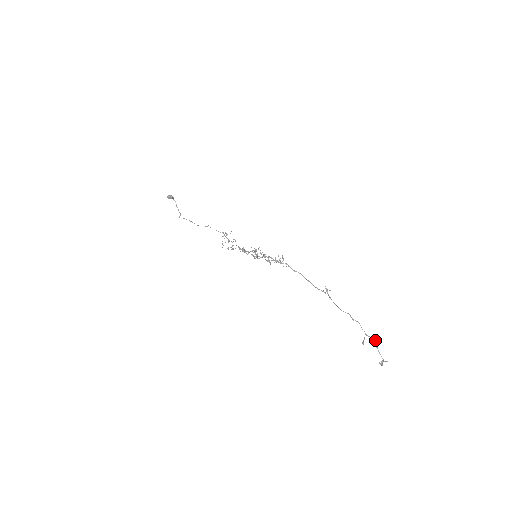
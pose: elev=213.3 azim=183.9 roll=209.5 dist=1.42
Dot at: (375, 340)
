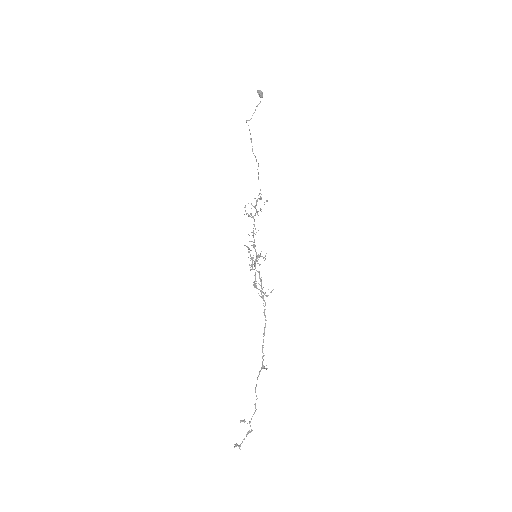
Dot at: (251, 431)
